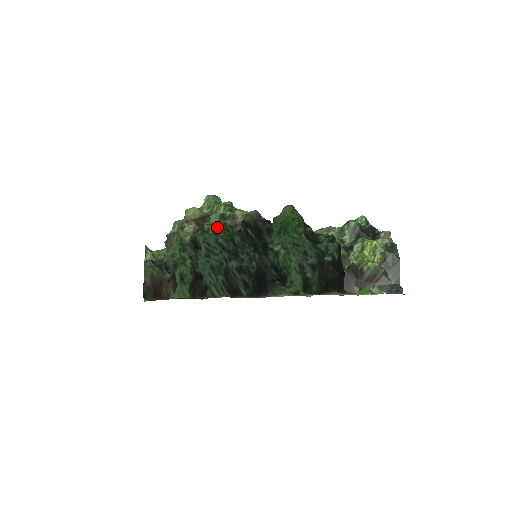
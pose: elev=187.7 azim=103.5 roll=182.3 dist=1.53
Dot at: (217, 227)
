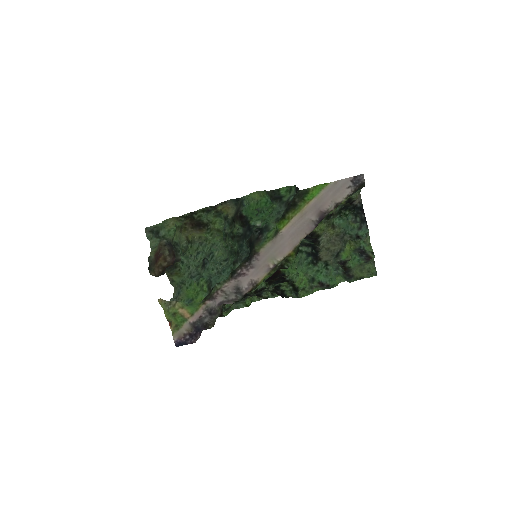
Dot at: (228, 262)
